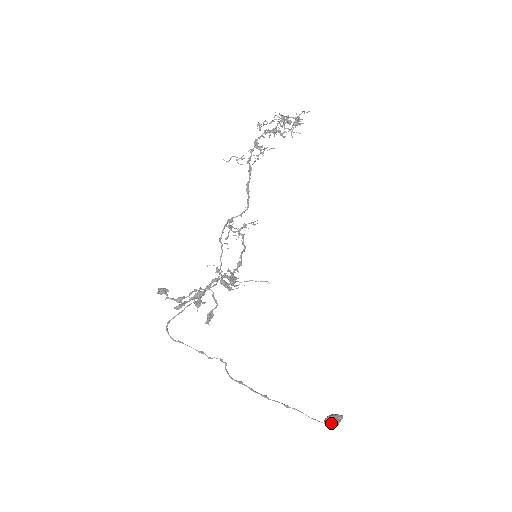
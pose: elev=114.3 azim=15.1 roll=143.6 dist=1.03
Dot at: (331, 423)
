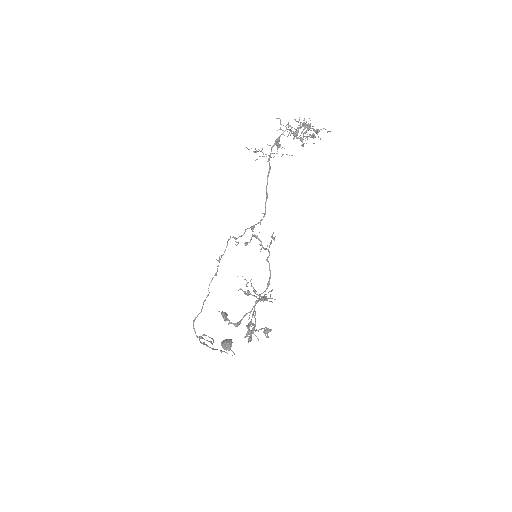
Dot at: occluded
